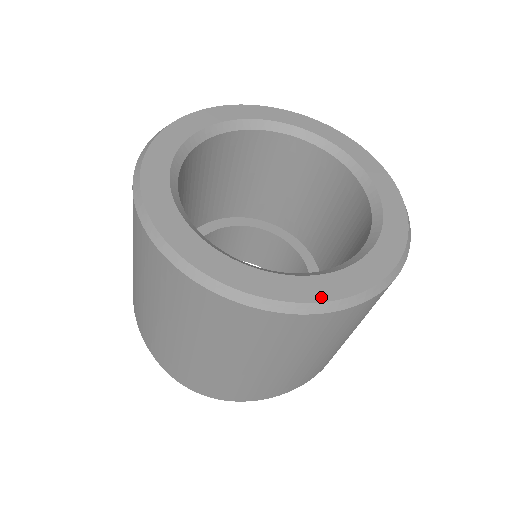
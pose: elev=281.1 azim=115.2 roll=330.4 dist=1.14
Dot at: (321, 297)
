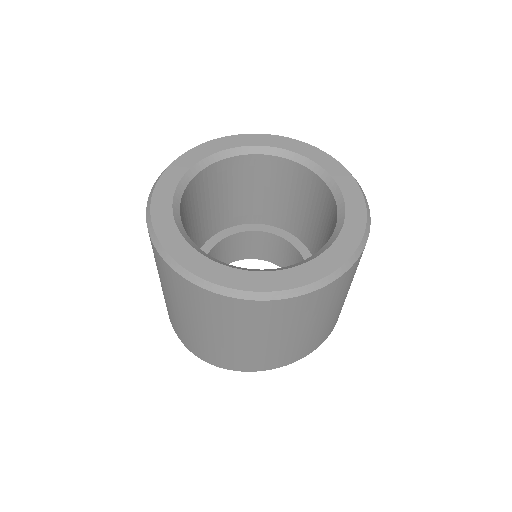
Dot at: (242, 286)
